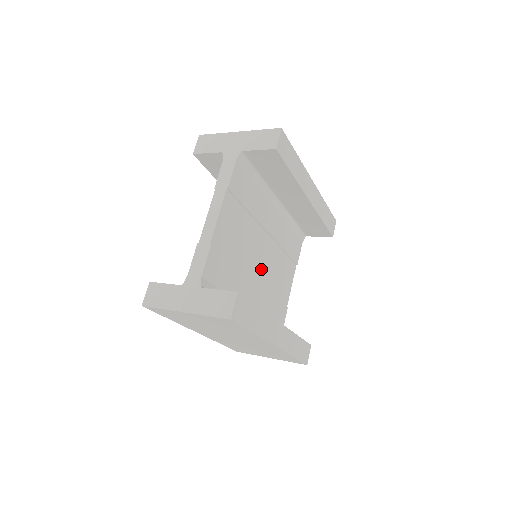
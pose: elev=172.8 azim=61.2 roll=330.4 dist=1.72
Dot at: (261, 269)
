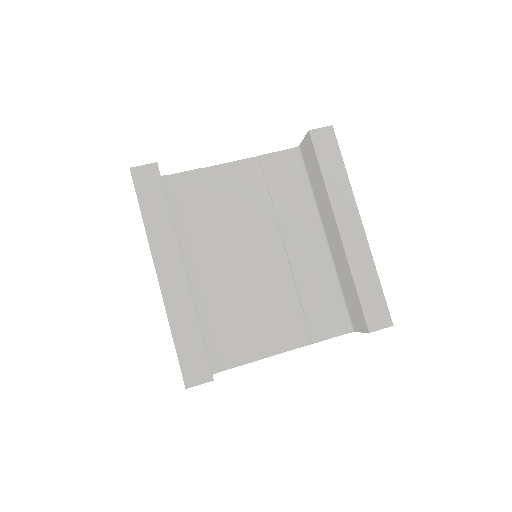
Dot at: (247, 266)
